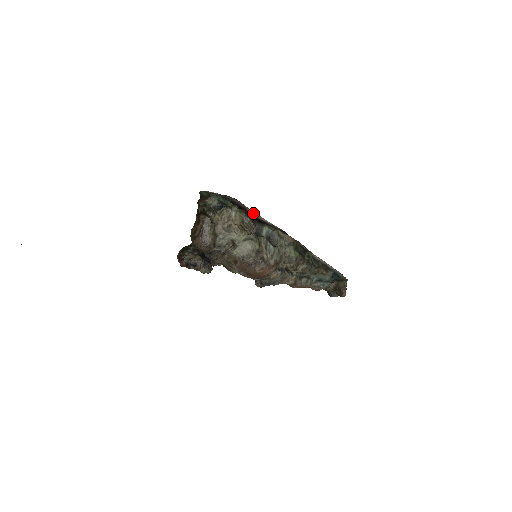
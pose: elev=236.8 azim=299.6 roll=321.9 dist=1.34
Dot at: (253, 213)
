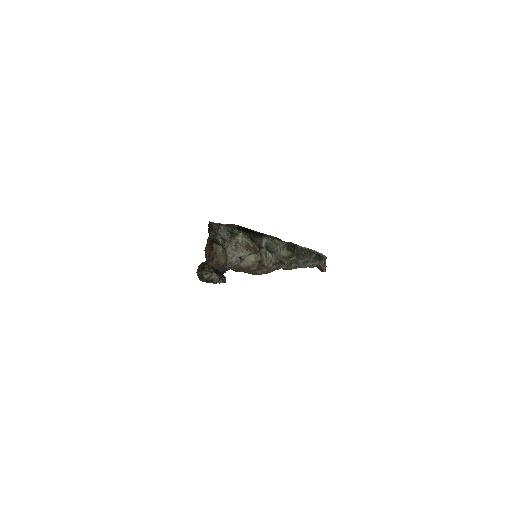
Dot at: occluded
